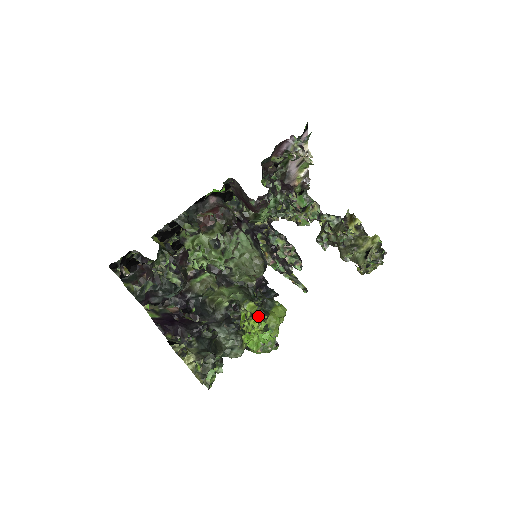
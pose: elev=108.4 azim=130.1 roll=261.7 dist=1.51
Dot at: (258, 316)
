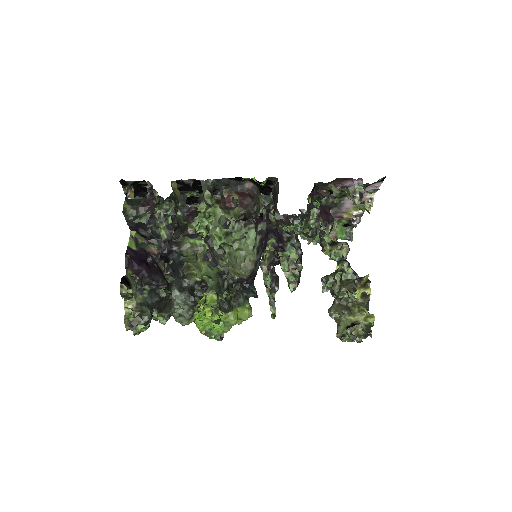
Dot at: (216, 308)
